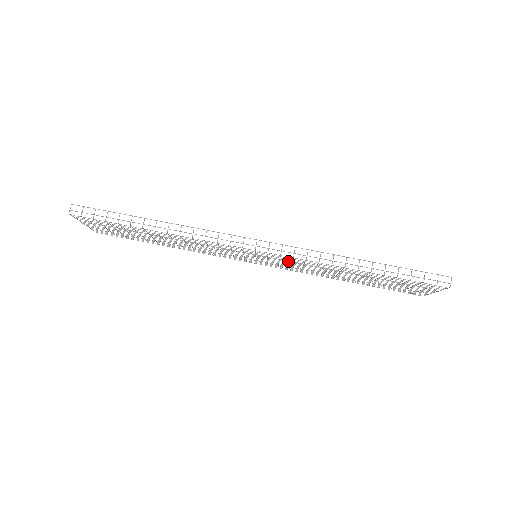
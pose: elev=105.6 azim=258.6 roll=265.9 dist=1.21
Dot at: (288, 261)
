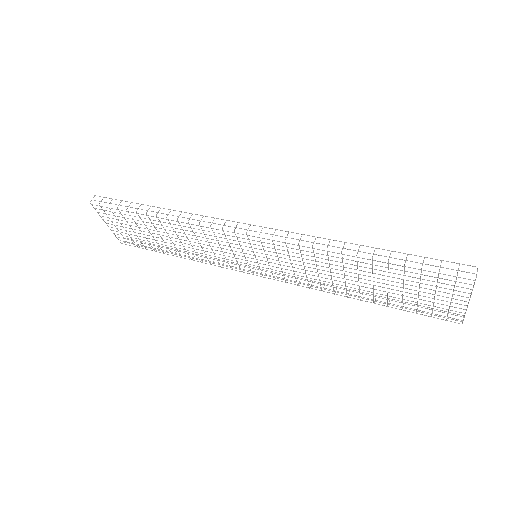
Dot at: (298, 277)
